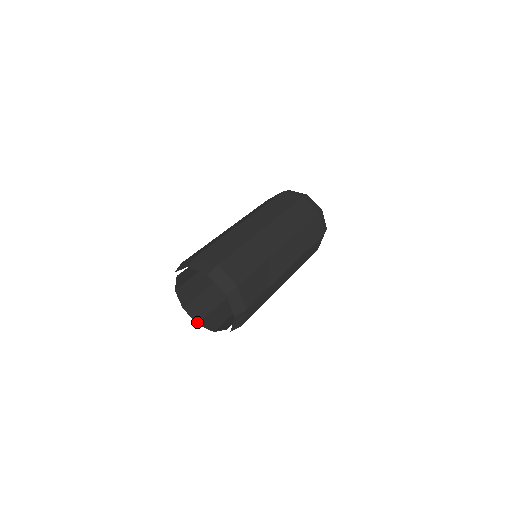
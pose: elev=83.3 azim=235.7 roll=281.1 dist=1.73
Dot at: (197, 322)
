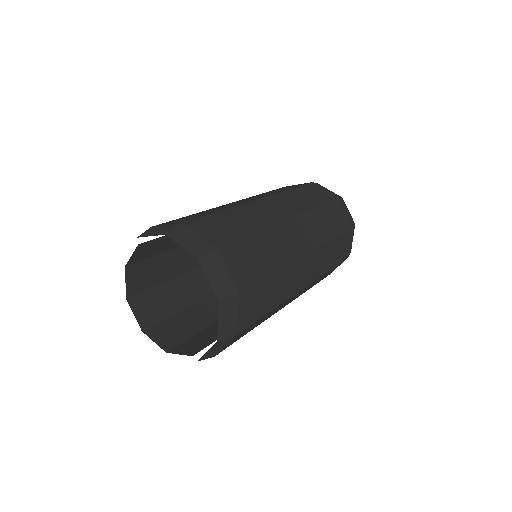
Dot at: (166, 350)
